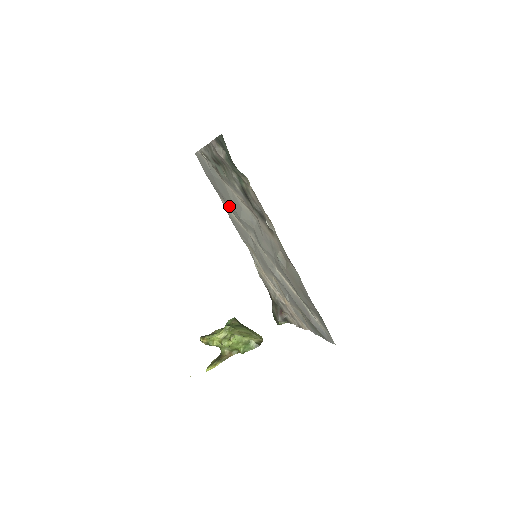
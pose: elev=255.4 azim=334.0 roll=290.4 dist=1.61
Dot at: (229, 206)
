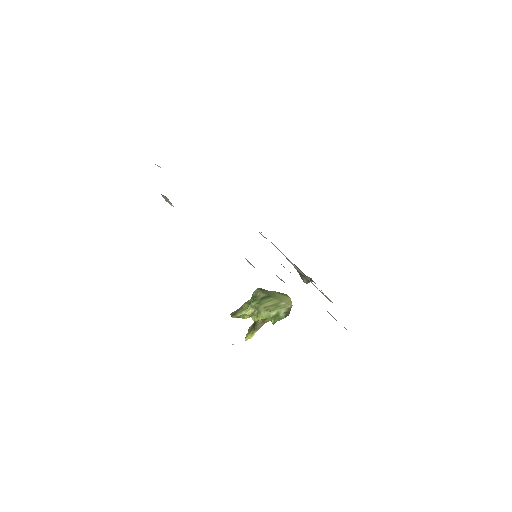
Dot at: occluded
